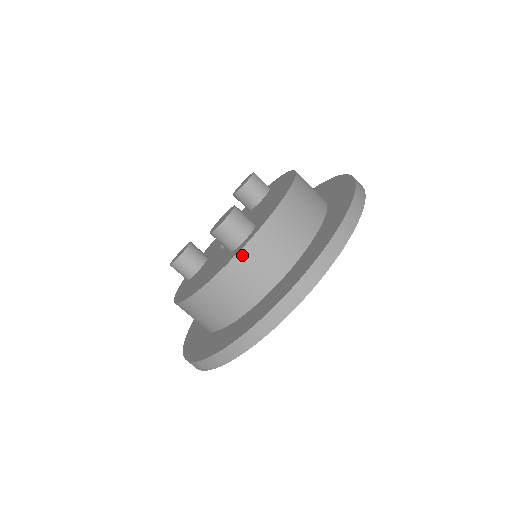
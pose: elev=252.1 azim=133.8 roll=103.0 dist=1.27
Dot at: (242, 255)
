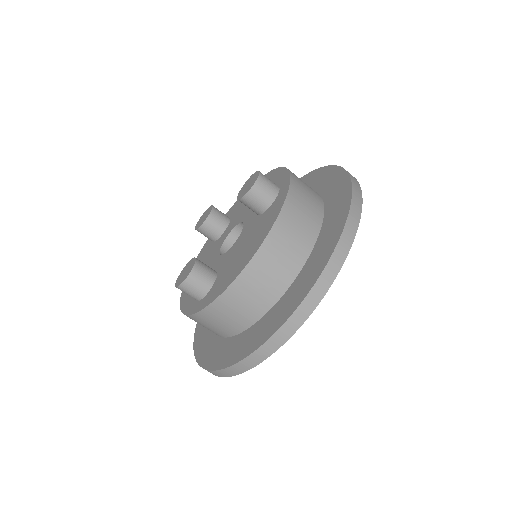
Dot at: (190, 317)
